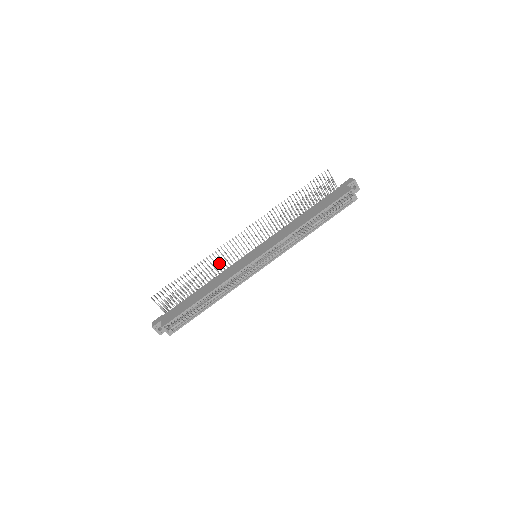
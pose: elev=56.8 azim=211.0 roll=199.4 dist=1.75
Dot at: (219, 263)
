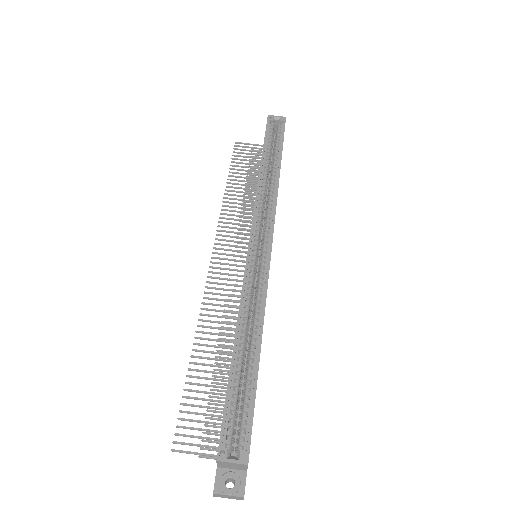
Dot at: (225, 312)
